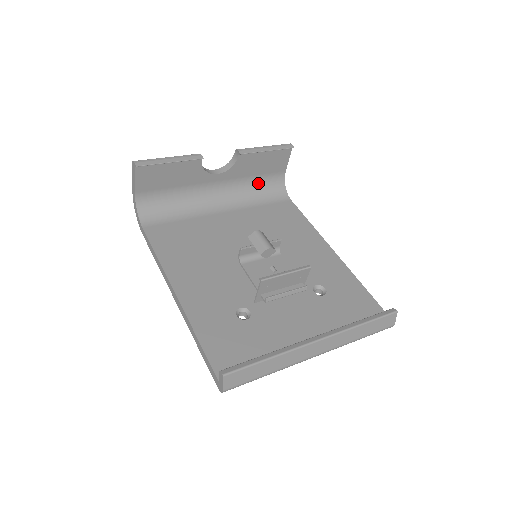
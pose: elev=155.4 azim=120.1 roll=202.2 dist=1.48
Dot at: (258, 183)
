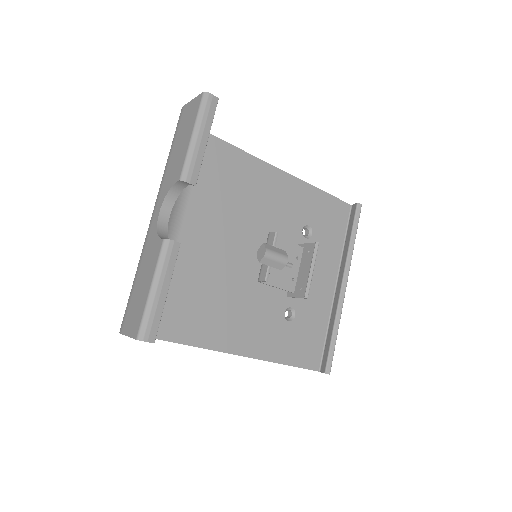
Dot at: occluded
